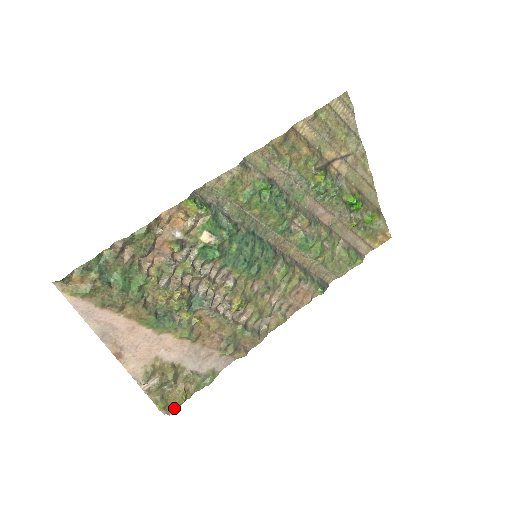
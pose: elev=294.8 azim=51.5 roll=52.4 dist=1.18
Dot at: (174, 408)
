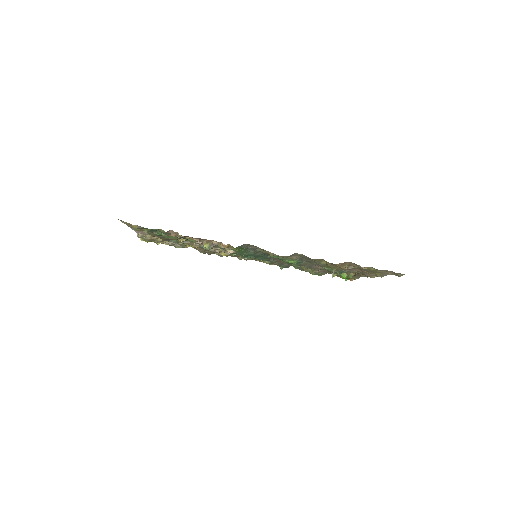
Dot at: (149, 241)
